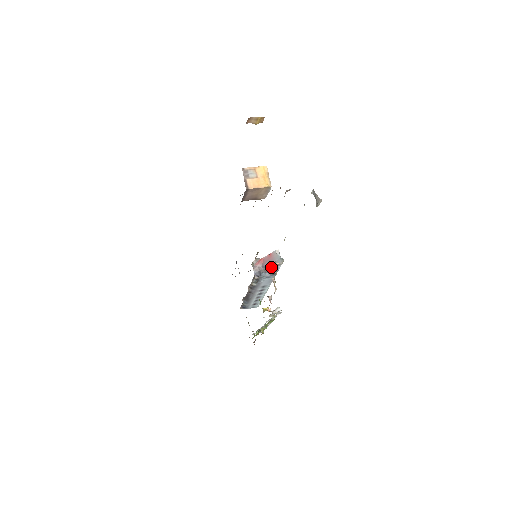
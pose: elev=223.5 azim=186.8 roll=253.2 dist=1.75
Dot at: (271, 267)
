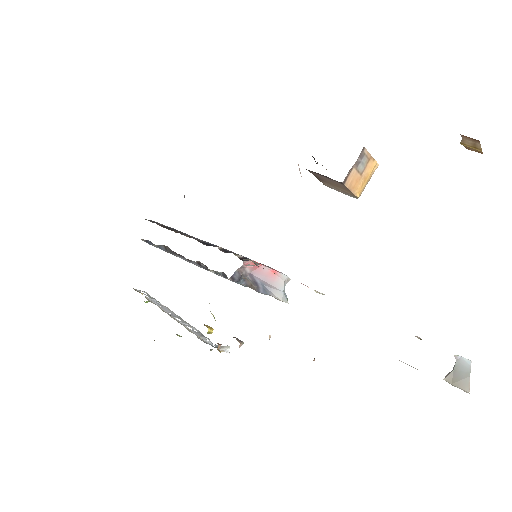
Dot at: (260, 286)
